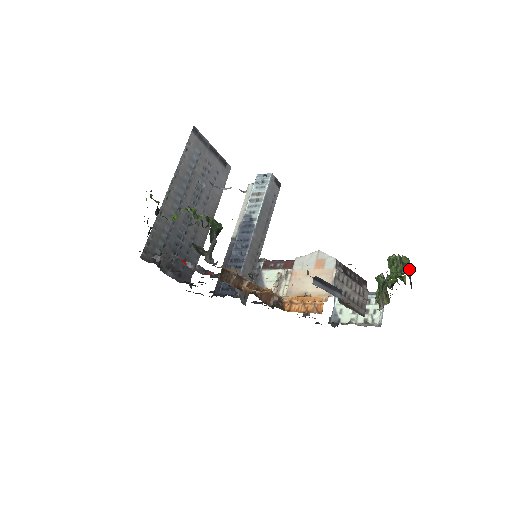
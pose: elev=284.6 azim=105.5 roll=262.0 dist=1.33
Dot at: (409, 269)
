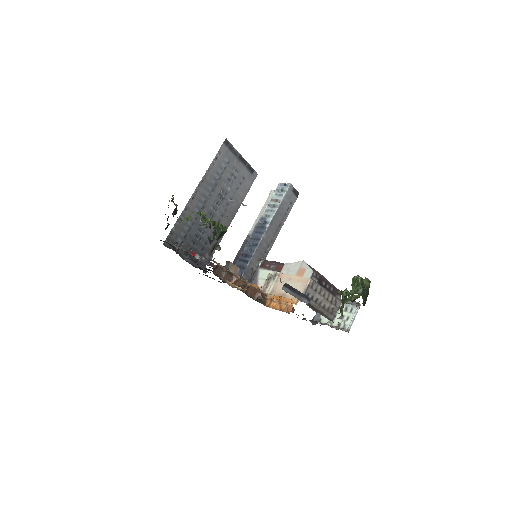
Dot at: (367, 290)
